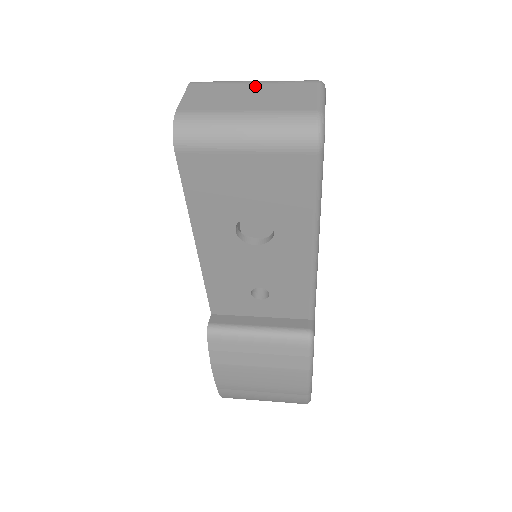
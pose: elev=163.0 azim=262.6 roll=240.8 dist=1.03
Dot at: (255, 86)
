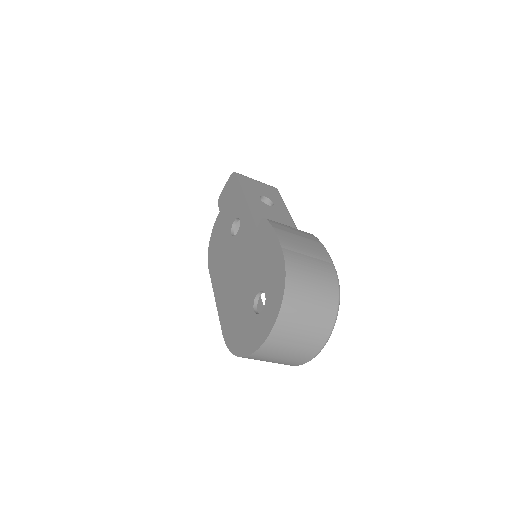
Dot at: occluded
